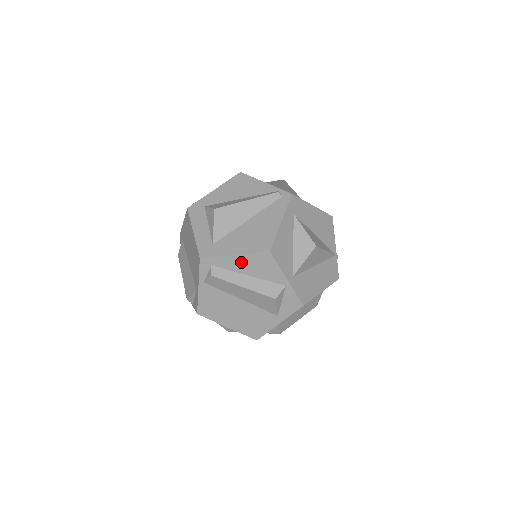
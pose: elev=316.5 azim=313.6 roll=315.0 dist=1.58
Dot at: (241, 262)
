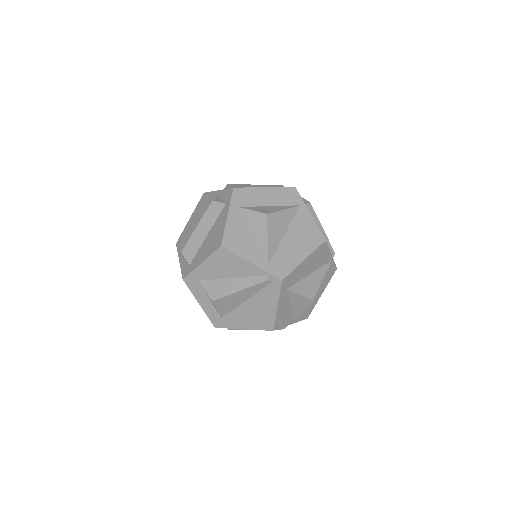
Dot at: occluded
